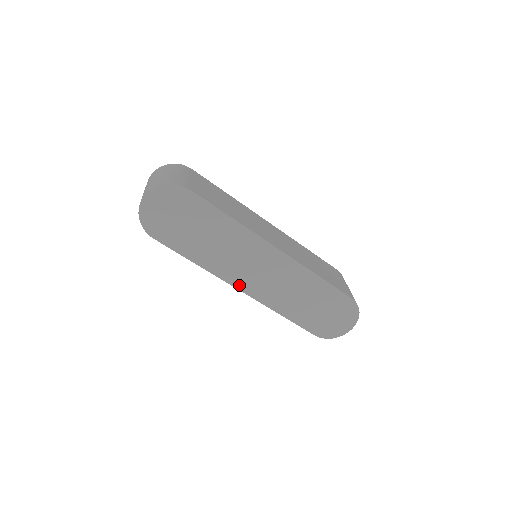
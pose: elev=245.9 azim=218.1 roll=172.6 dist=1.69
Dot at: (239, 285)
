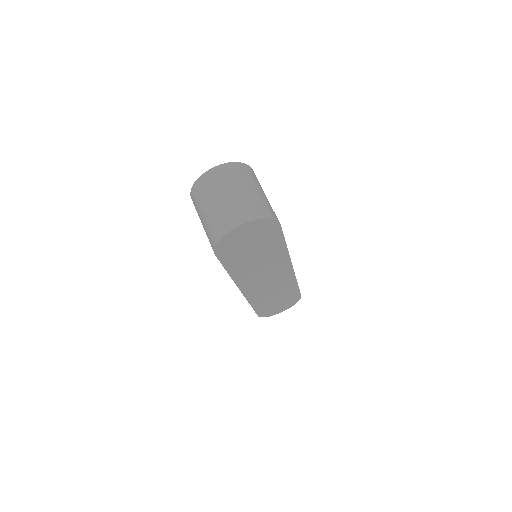
Dot at: (244, 288)
